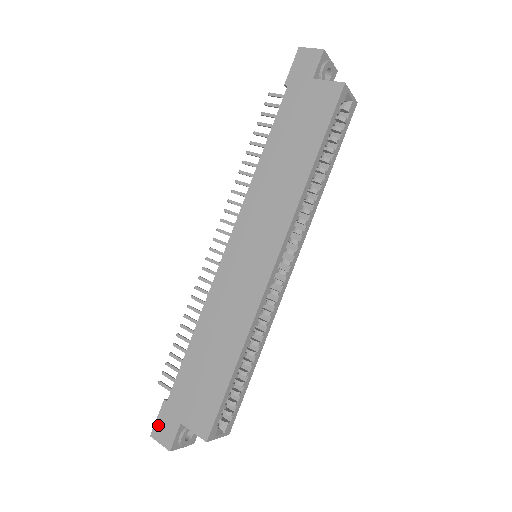
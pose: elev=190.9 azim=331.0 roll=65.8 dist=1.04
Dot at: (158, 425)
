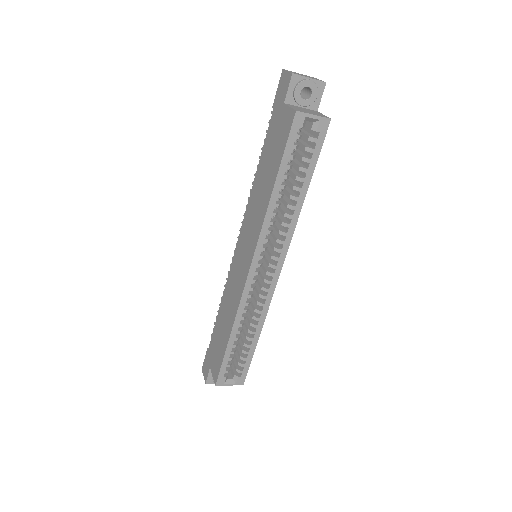
Dot at: (204, 364)
